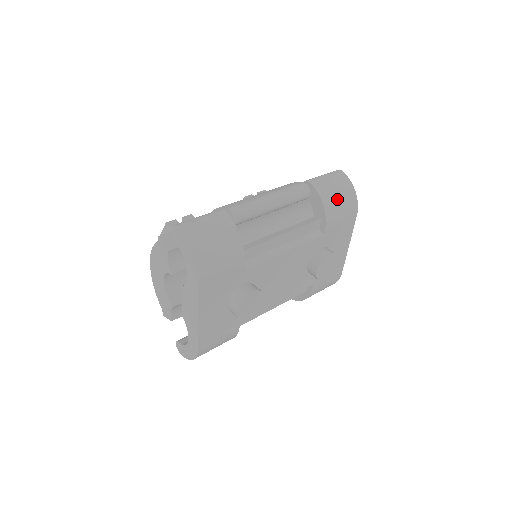
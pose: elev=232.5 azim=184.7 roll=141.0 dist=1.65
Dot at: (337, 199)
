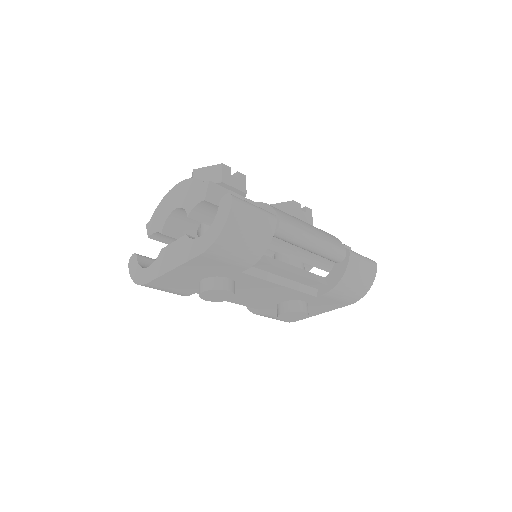
Dot at: (353, 284)
